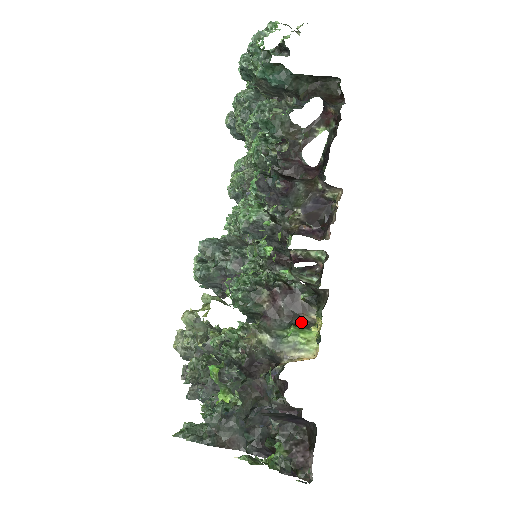
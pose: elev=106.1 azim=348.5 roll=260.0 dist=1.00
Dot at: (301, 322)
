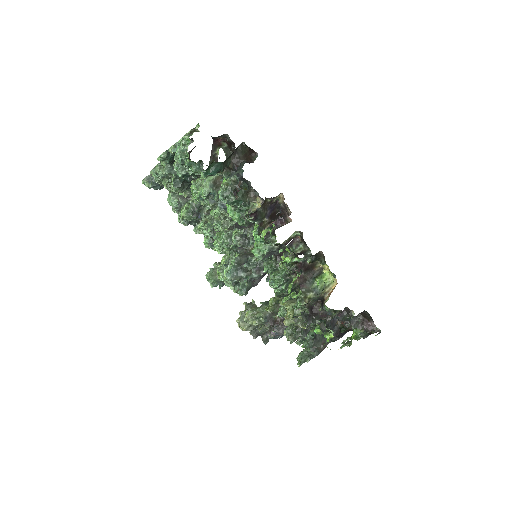
Dot at: (317, 273)
